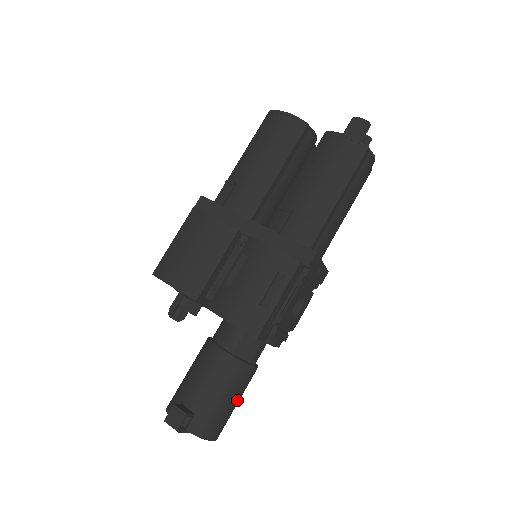
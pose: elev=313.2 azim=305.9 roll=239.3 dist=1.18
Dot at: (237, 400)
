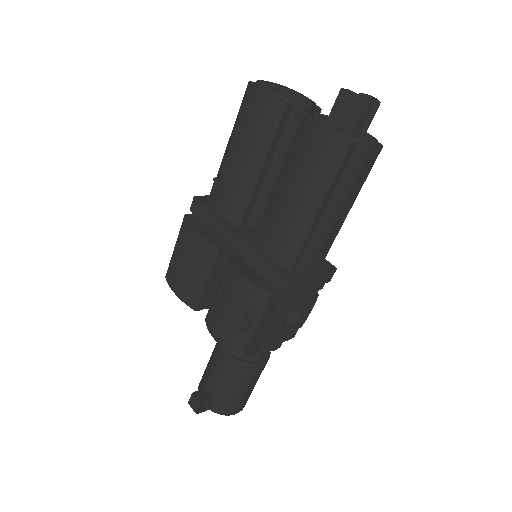
Dot at: (250, 387)
